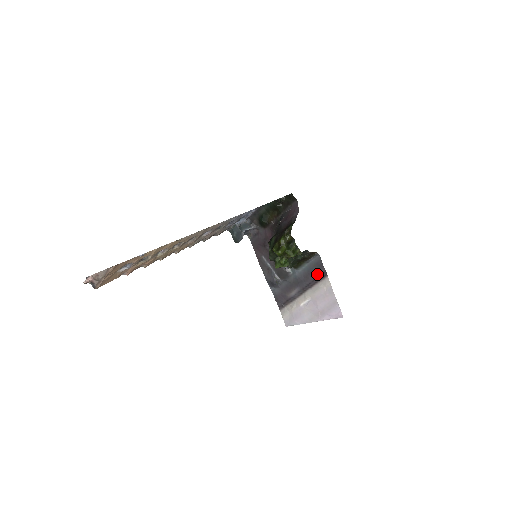
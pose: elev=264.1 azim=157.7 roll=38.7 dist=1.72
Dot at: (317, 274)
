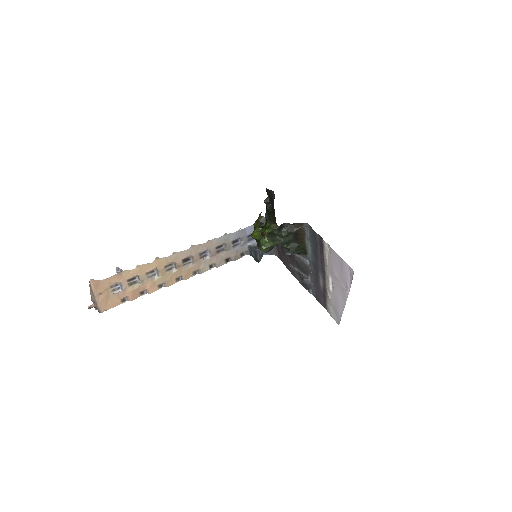
Dot at: (318, 245)
